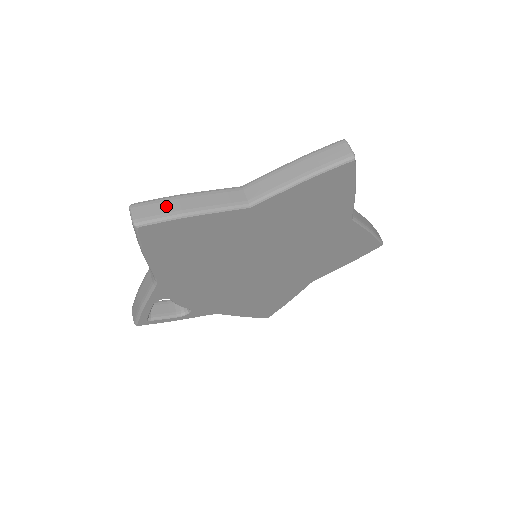
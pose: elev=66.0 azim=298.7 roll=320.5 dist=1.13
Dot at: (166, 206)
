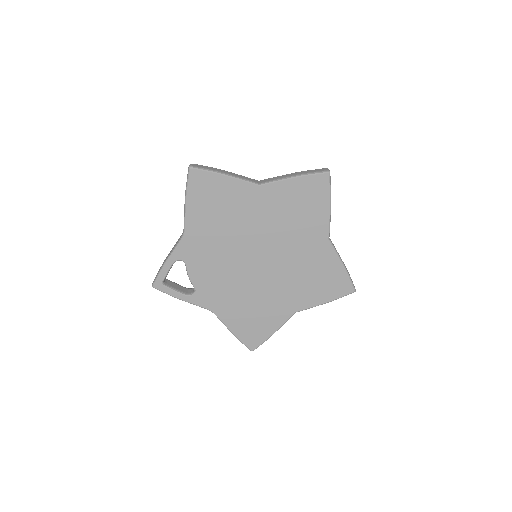
Dot at: (211, 168)
